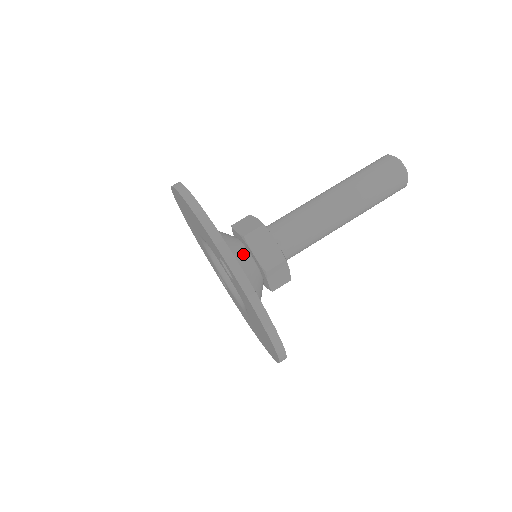
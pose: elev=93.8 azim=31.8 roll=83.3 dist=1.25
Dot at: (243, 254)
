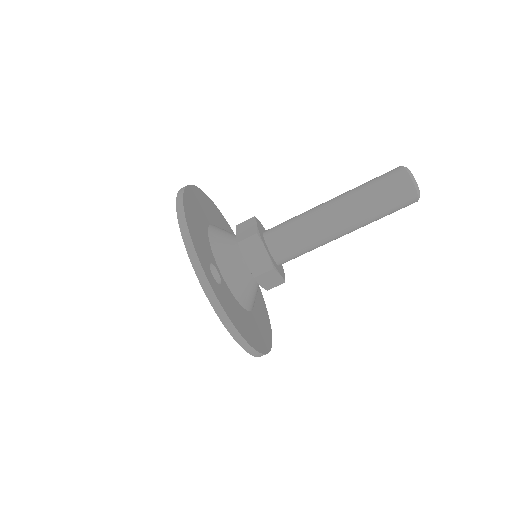
Dot at: (235, 259)
